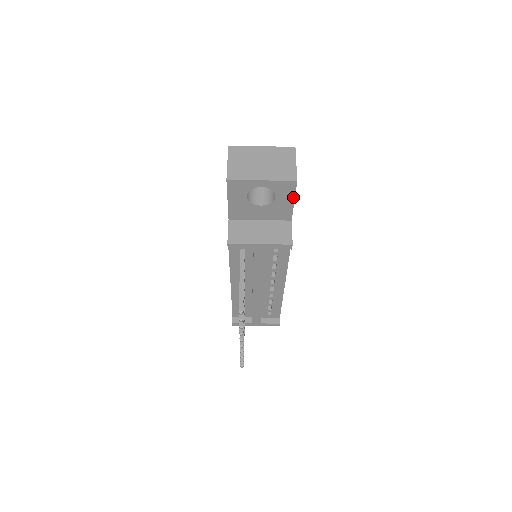
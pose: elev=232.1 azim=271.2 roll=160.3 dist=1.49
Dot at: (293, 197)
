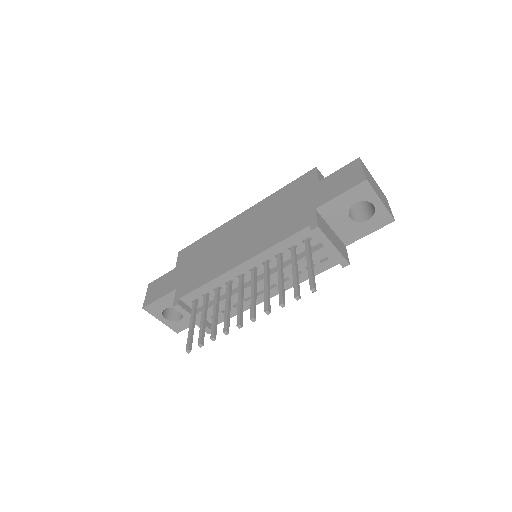
Dot at: (375, 230)
